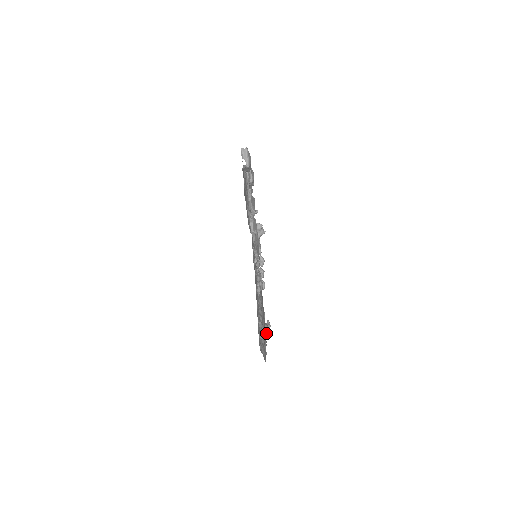
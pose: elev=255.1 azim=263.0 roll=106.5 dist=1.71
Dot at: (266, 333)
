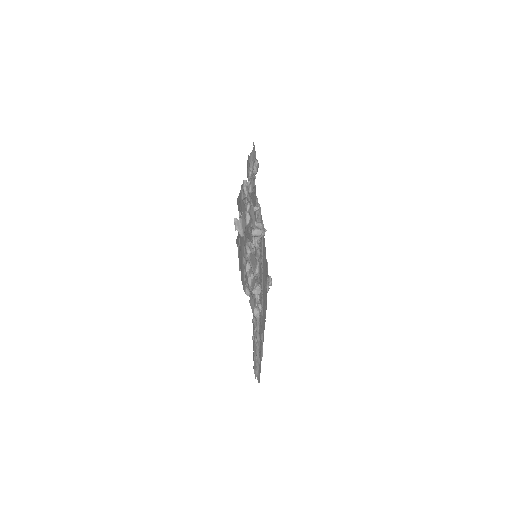
Dot at: (267, 292)
